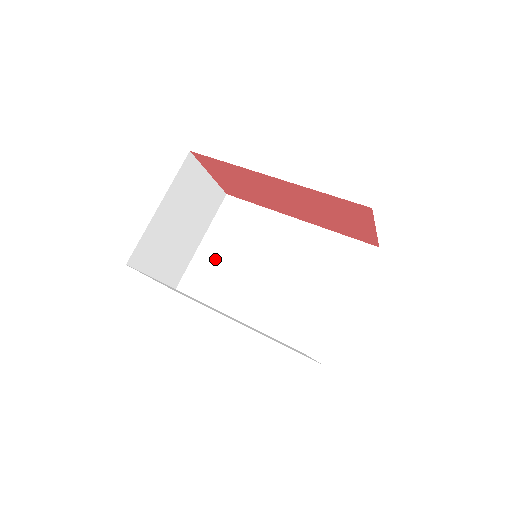
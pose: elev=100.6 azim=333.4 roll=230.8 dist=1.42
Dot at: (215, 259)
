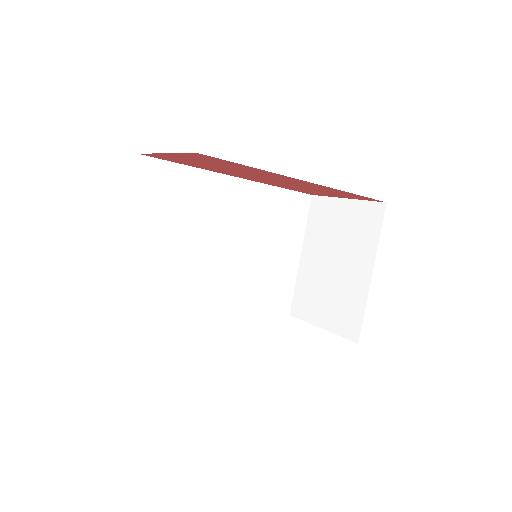
Dot at: (156, 254)
